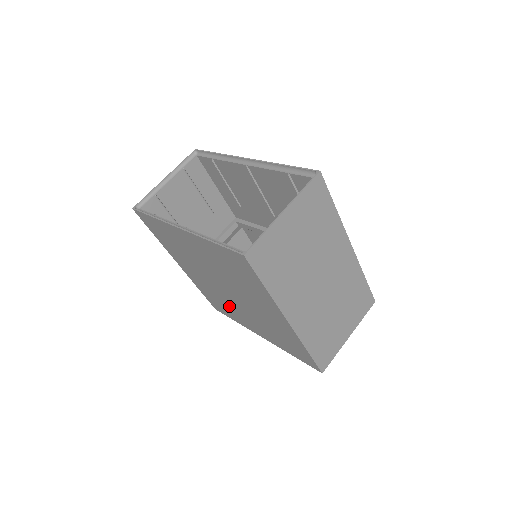
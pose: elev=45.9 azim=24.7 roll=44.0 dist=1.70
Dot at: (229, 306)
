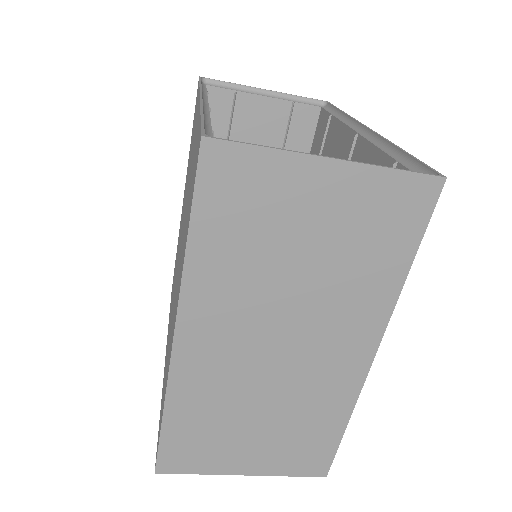
Dot at: occluded
